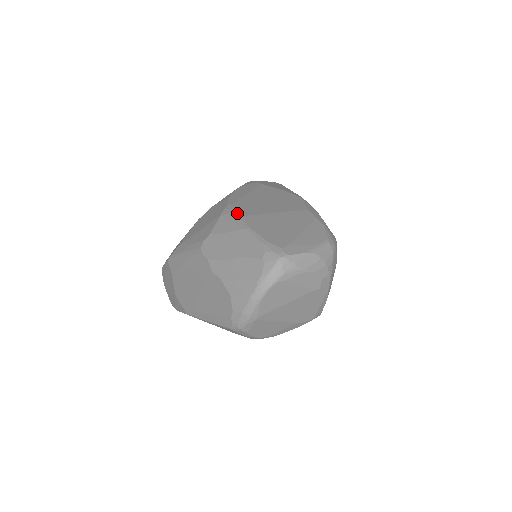
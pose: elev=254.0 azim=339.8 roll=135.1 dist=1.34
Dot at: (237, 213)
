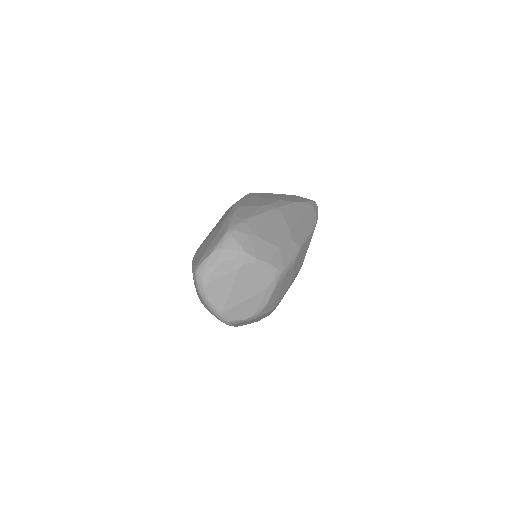
Dot at: occluded
